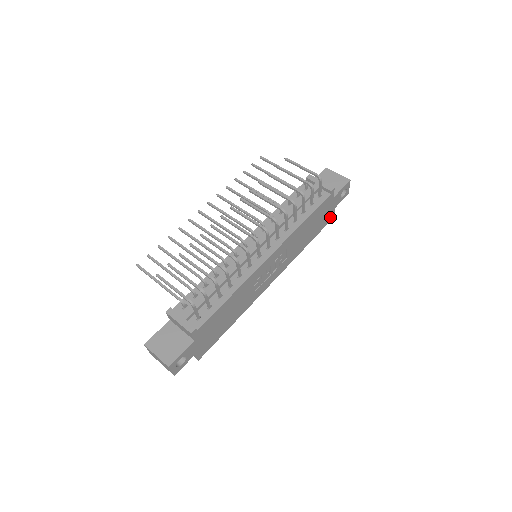
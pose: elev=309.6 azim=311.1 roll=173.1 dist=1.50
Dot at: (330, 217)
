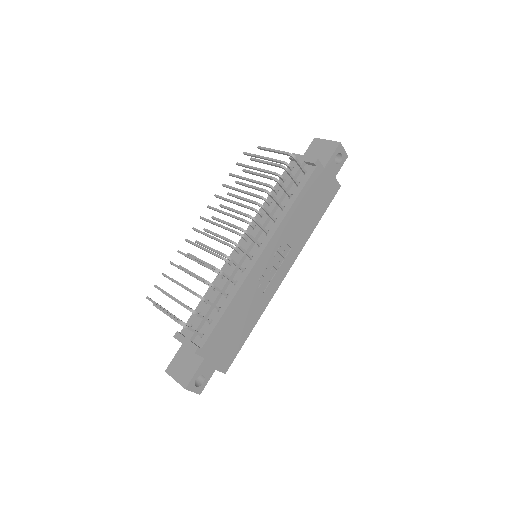
Dot at: (334, 188)
